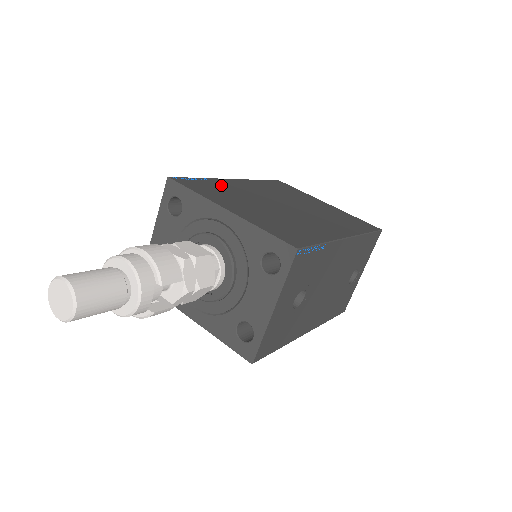
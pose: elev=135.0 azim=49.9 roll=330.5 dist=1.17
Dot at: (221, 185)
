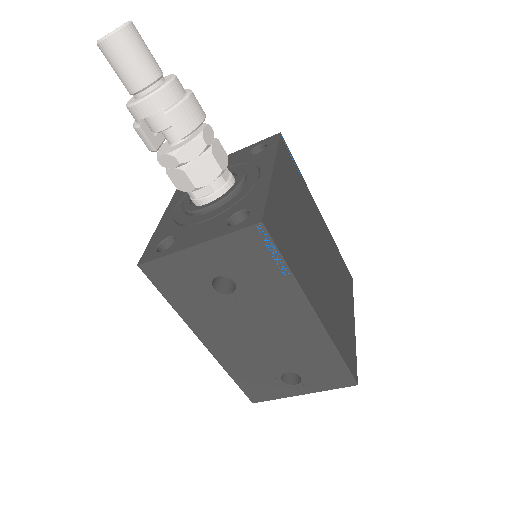
Dot at: (304, 190)
